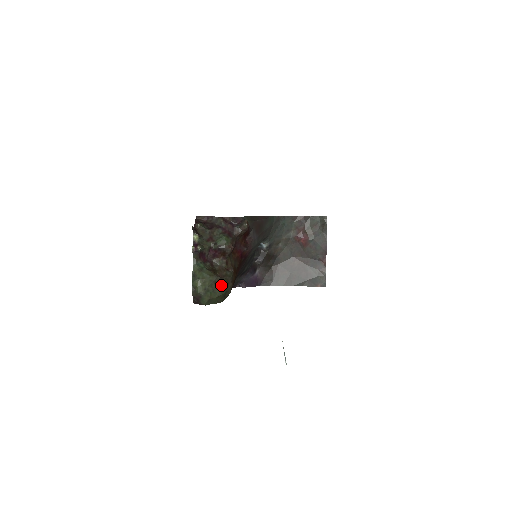
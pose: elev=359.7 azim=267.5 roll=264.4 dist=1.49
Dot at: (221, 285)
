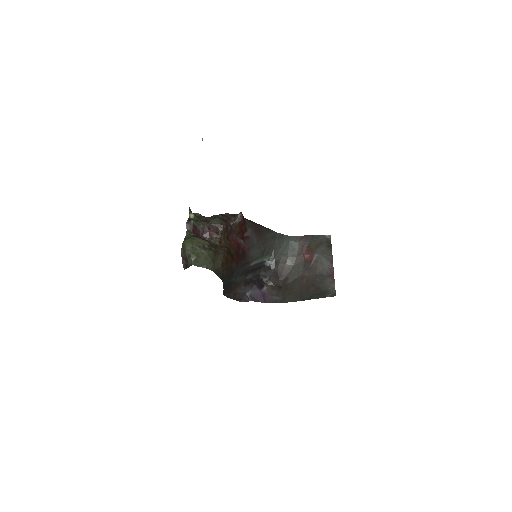
Dot at: (210, 250)
